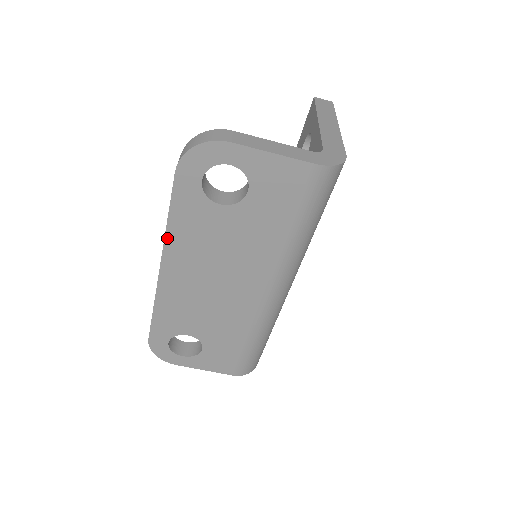
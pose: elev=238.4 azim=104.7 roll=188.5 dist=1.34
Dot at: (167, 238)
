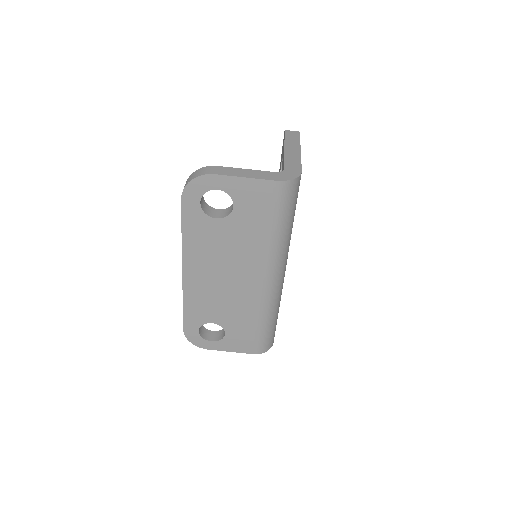
Dot at: (184, 248)
